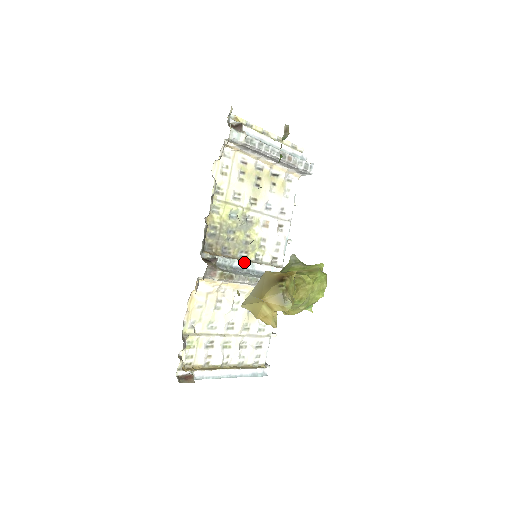
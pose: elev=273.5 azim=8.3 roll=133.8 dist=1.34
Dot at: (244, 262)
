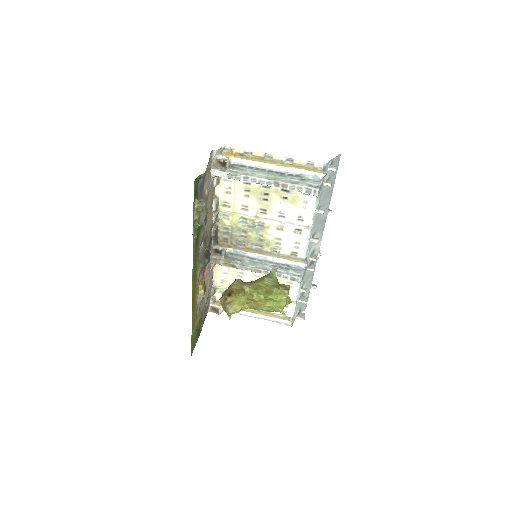
Dot at: (255, 254)
